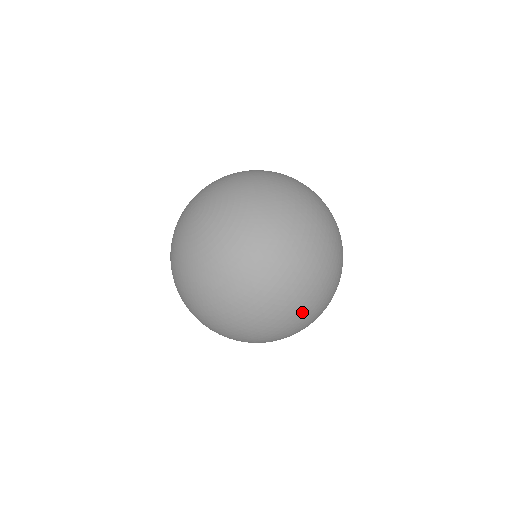
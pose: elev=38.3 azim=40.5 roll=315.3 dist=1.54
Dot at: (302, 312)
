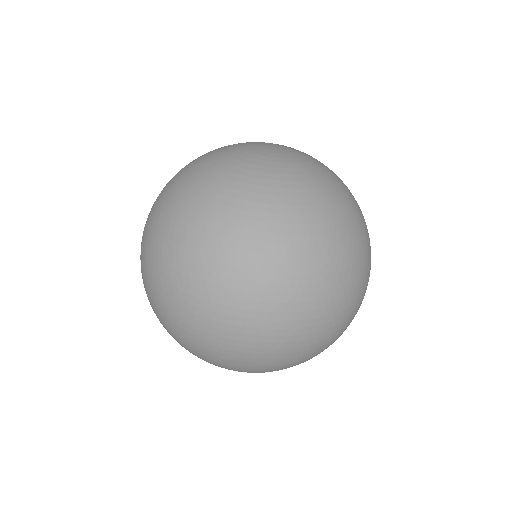
Dot at: (189, 320)
